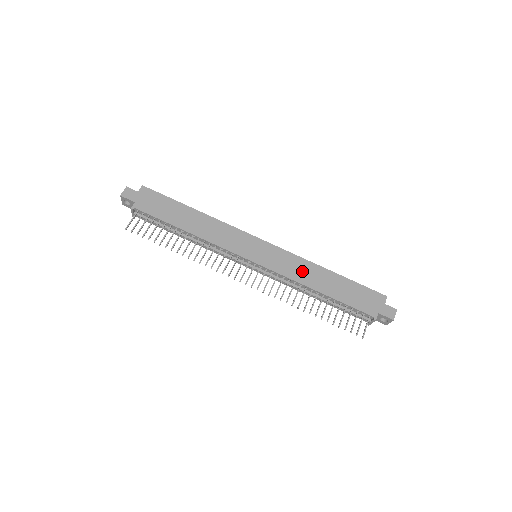
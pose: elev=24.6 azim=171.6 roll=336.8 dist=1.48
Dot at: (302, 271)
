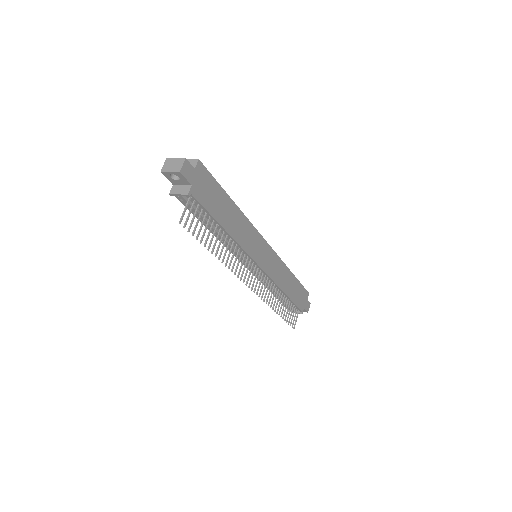
Dot at: (281, 275)
